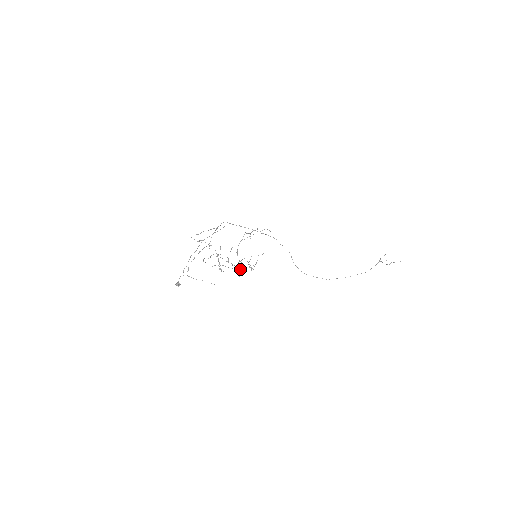
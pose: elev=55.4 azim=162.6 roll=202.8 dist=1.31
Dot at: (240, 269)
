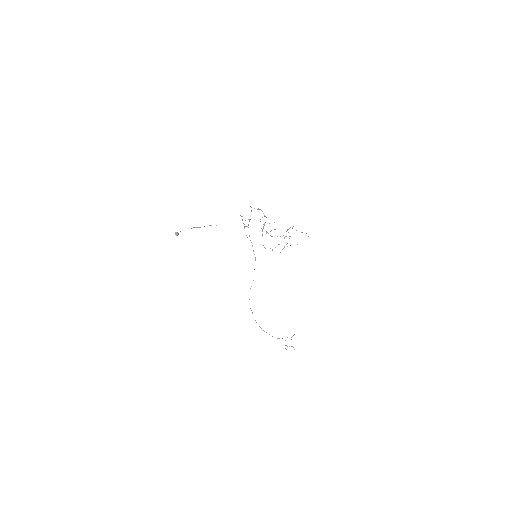
Dot at: occluded
